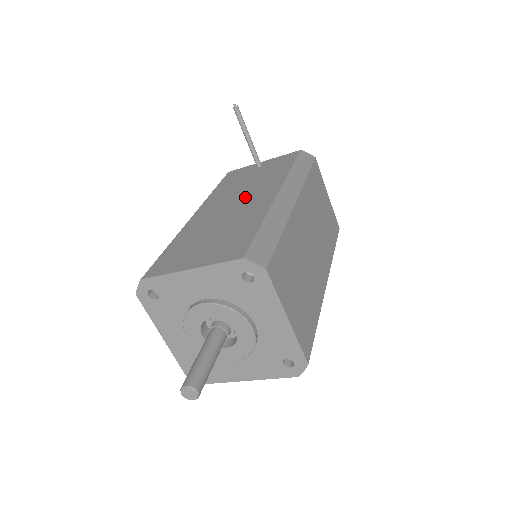
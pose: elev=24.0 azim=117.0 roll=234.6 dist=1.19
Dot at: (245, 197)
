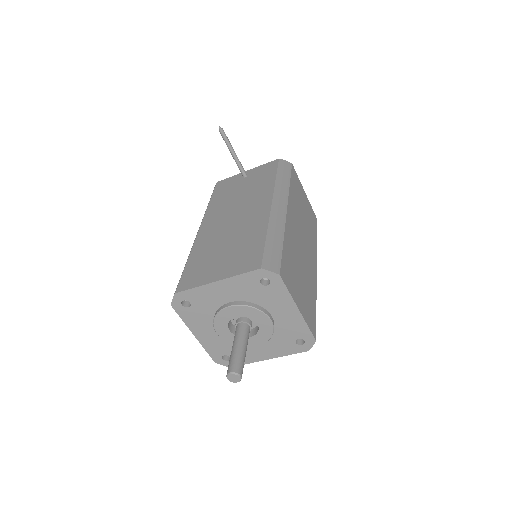
Dot at: (242, 209)
